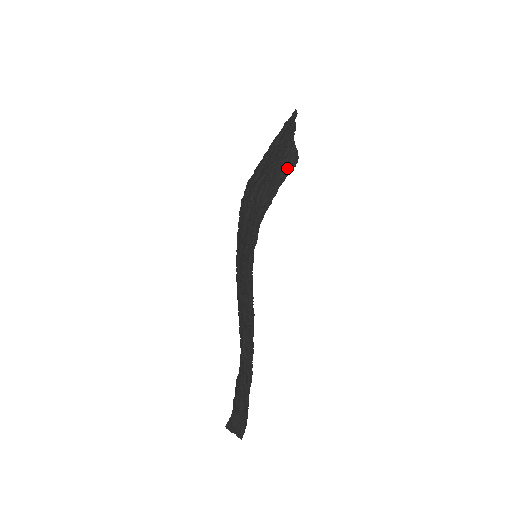
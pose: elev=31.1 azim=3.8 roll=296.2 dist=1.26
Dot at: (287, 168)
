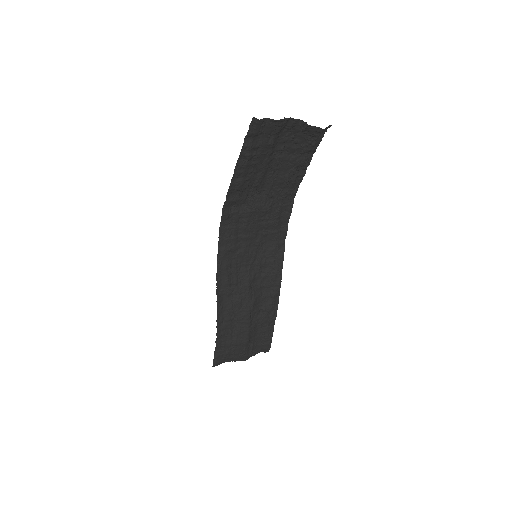
Dot at: (307, 142)
